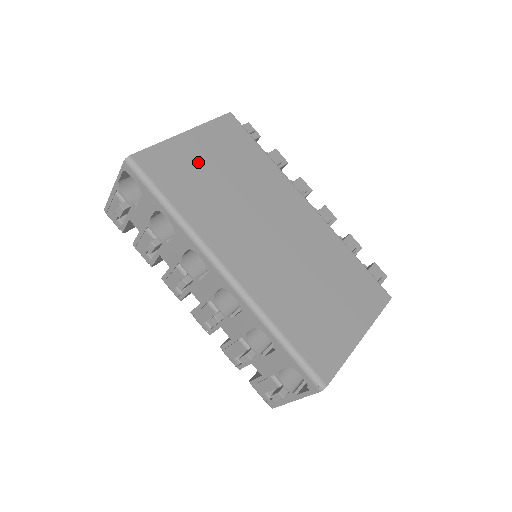
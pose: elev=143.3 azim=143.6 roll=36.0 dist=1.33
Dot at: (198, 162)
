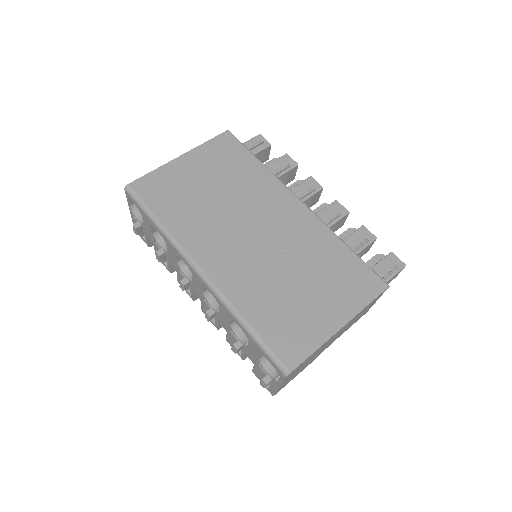
Dot at: (188, 180)
